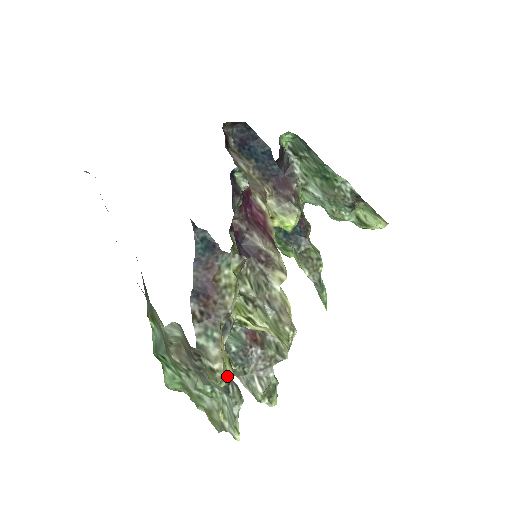
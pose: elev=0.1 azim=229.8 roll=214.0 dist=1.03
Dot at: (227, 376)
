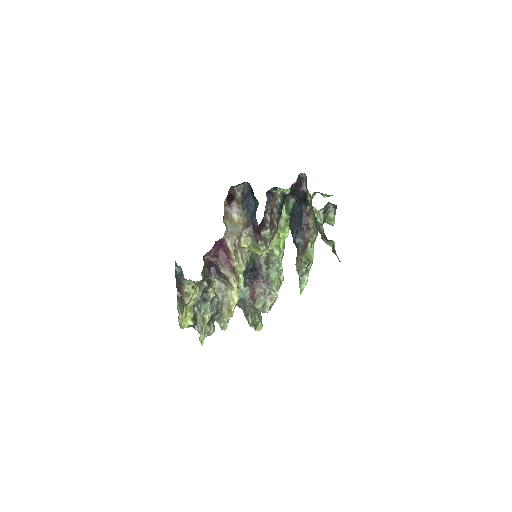
Dot at: (186, 325)
